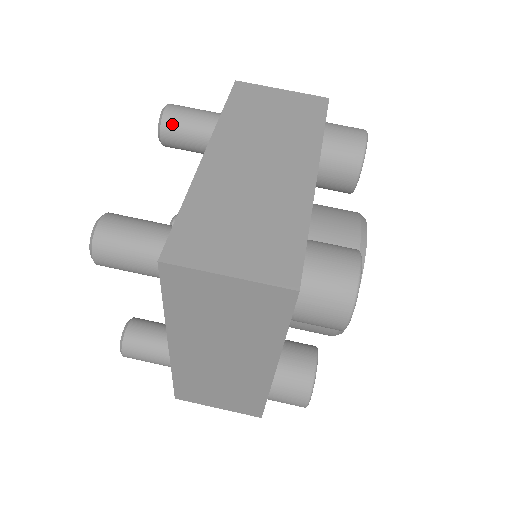
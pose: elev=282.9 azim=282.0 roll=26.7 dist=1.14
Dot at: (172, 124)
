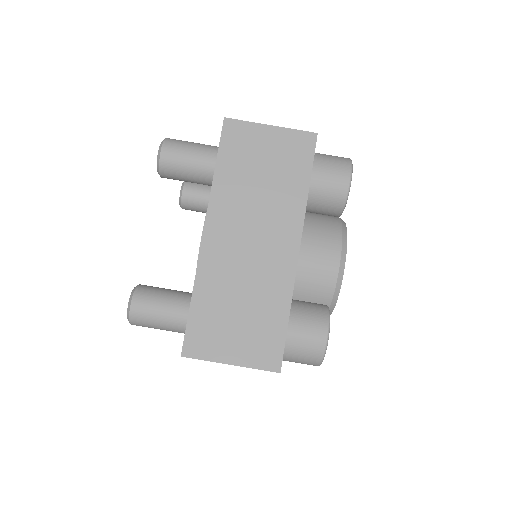
Dot at: (170, 170)
